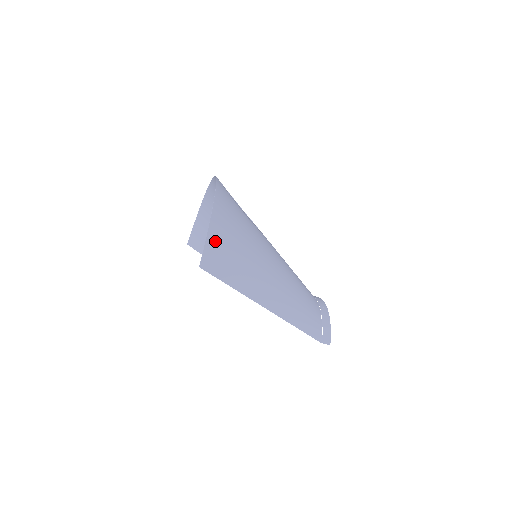
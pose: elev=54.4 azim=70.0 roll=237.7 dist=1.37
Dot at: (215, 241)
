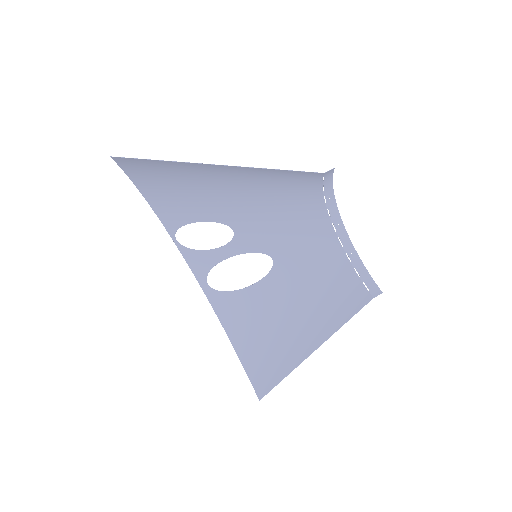
Dot at: (134, 171)
